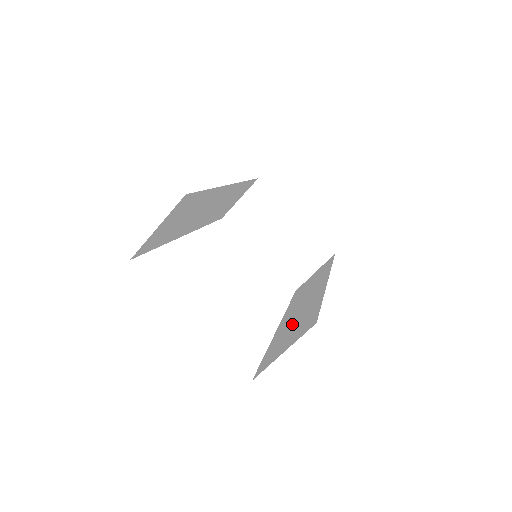
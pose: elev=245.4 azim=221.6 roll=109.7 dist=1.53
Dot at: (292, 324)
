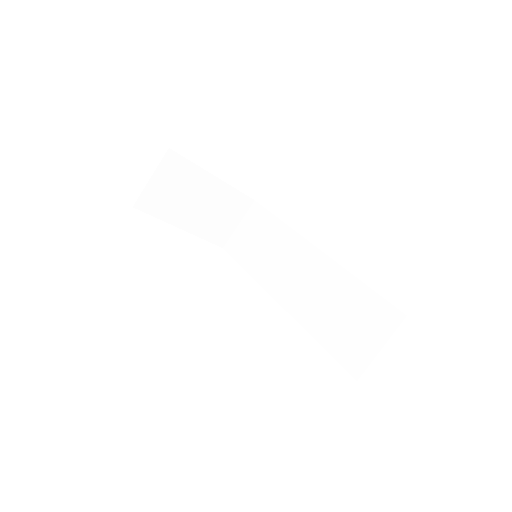
Dot at: (329, 308)
